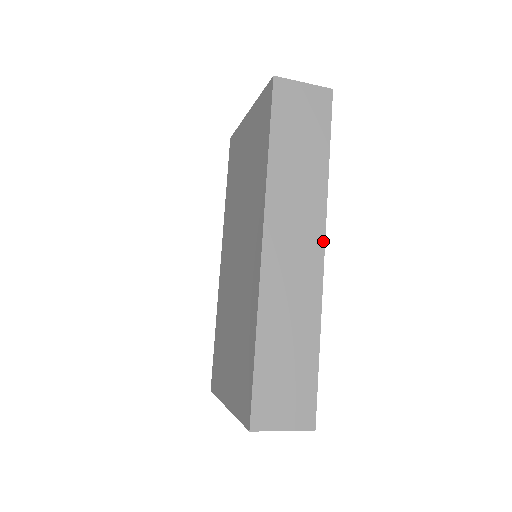
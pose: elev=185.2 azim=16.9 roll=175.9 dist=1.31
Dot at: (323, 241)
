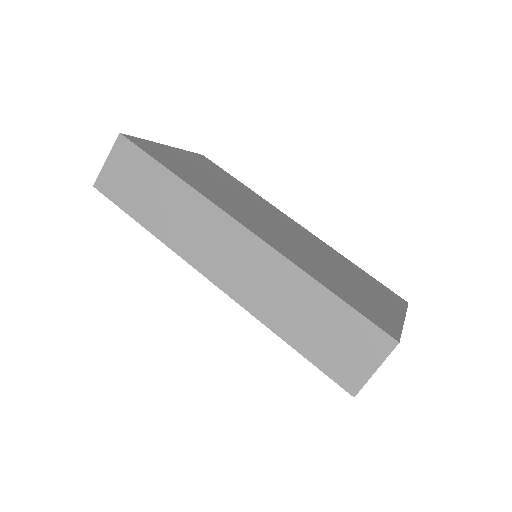
Dot at: (235, 222)
